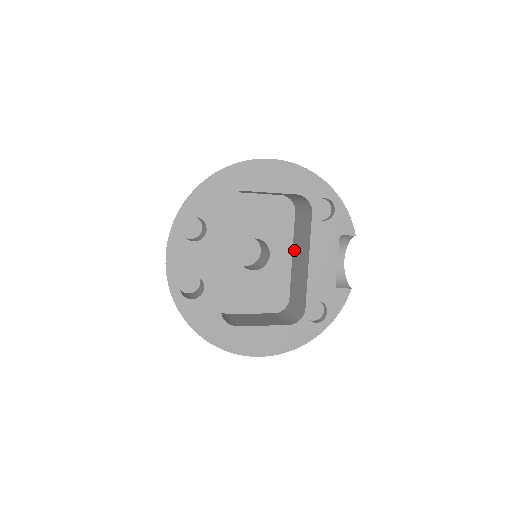
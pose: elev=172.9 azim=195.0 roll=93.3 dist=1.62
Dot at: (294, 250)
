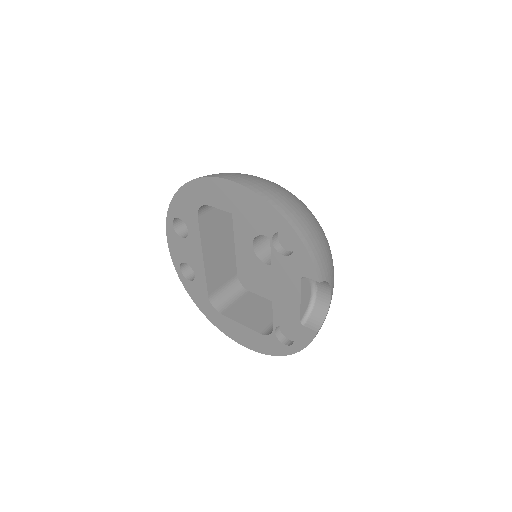
Dot at: occluded
